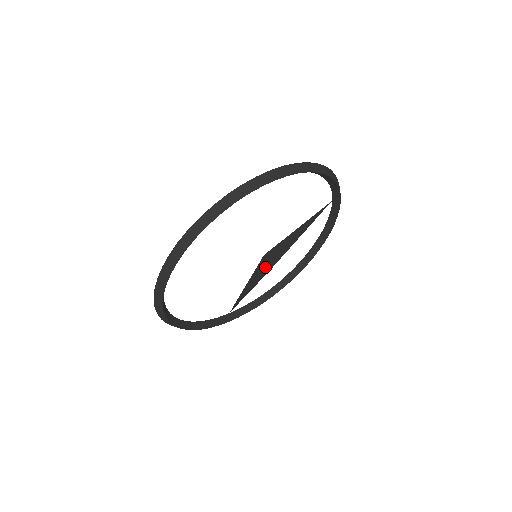
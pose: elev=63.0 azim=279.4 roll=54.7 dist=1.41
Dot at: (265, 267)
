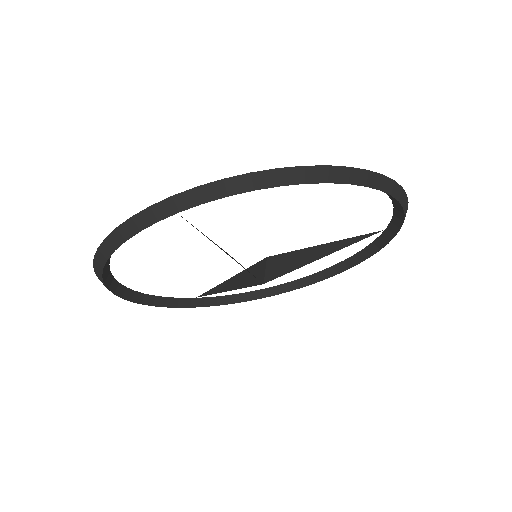
Dot at: (261, 274)
